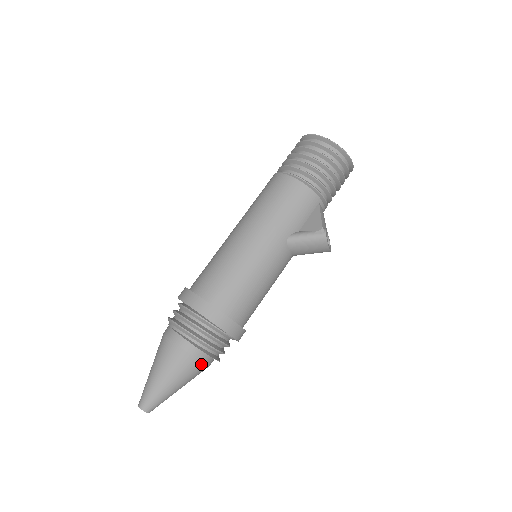
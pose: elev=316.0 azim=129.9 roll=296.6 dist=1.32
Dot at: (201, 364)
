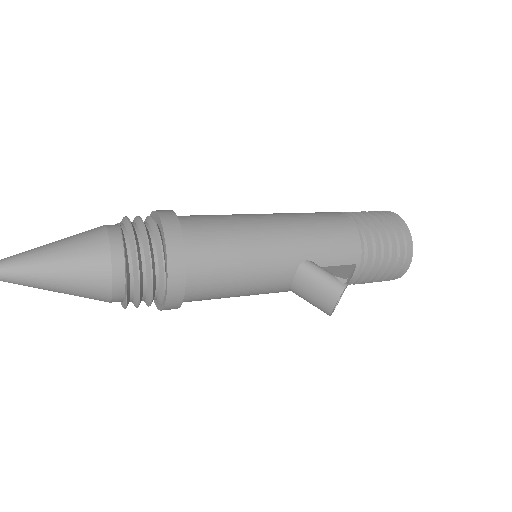
Dot at: (108, 282)
